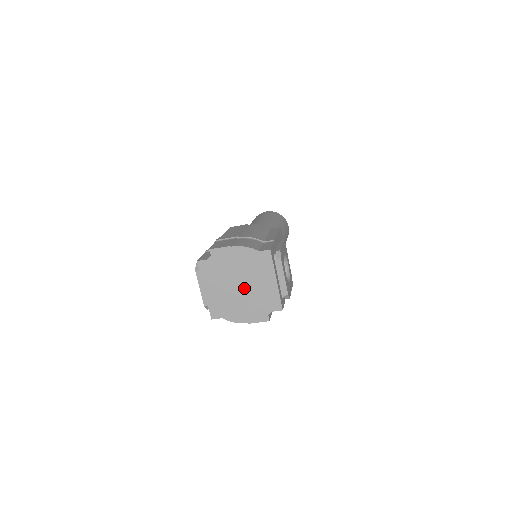
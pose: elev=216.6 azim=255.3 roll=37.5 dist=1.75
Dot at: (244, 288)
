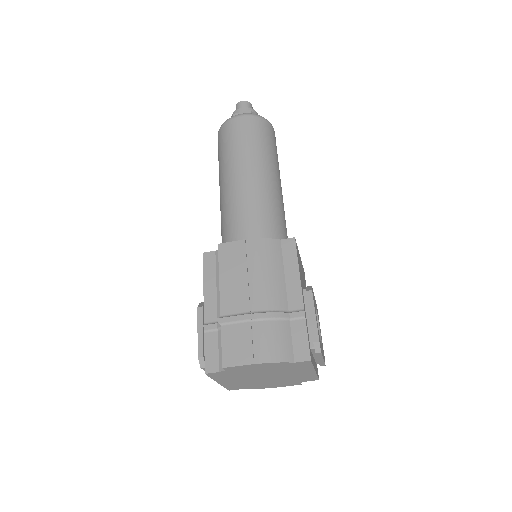
Dot at: (271, 377)
